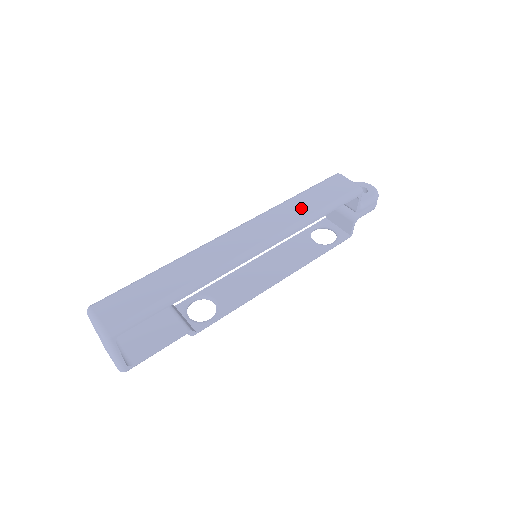
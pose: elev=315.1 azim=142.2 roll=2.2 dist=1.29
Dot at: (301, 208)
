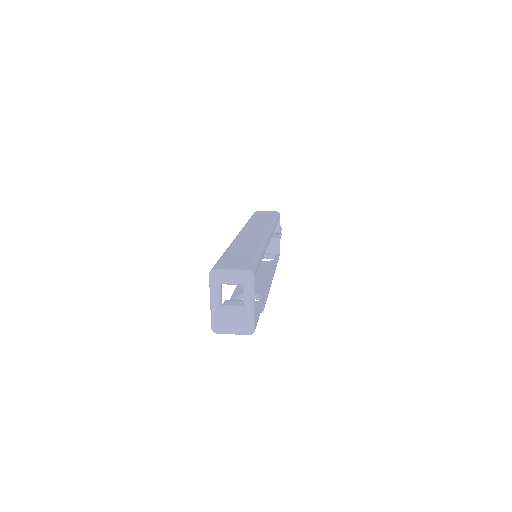
Dot at: (263, 220)
